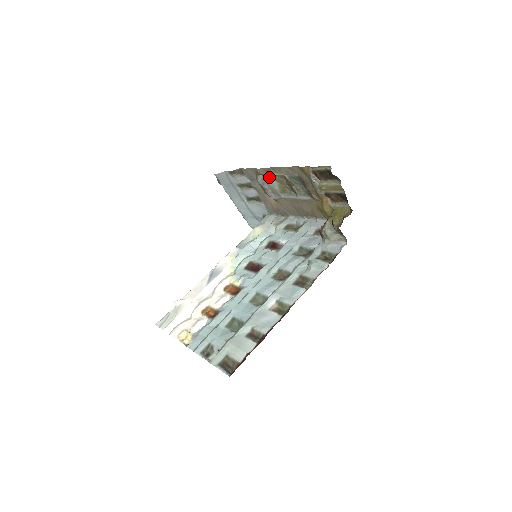
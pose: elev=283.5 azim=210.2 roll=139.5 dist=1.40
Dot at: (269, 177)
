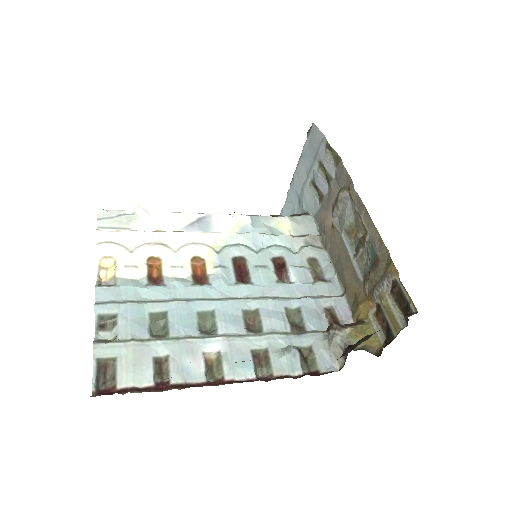
Dot at: (354, 207)
